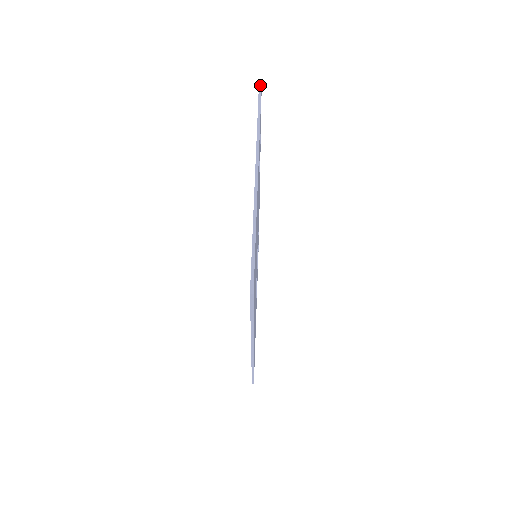
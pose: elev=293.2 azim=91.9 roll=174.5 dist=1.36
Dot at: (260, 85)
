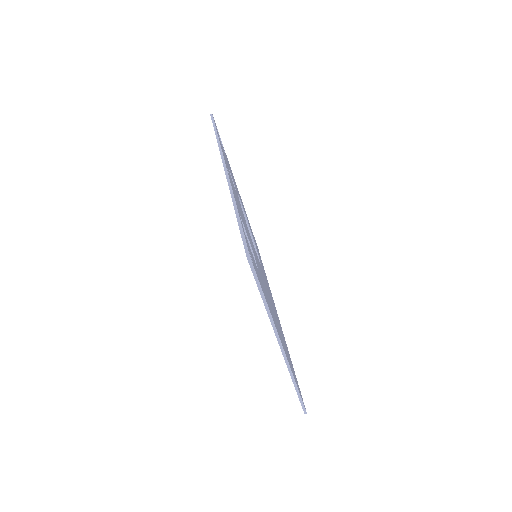
Dot at: (249, 260)
